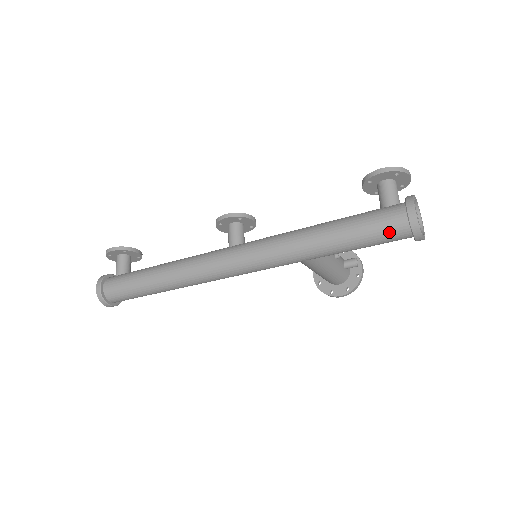
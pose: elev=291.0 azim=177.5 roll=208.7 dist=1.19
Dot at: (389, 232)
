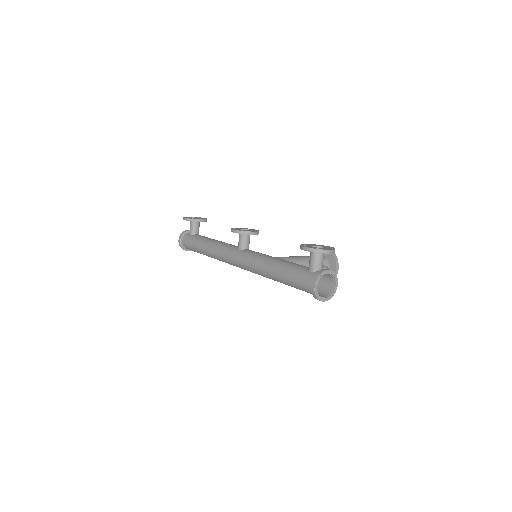
Dot at: (305, 290)
